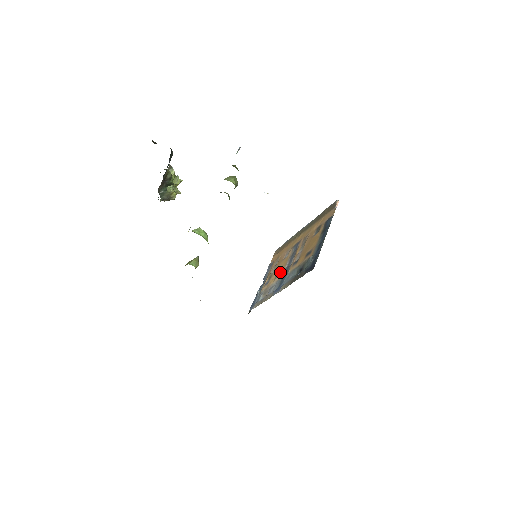
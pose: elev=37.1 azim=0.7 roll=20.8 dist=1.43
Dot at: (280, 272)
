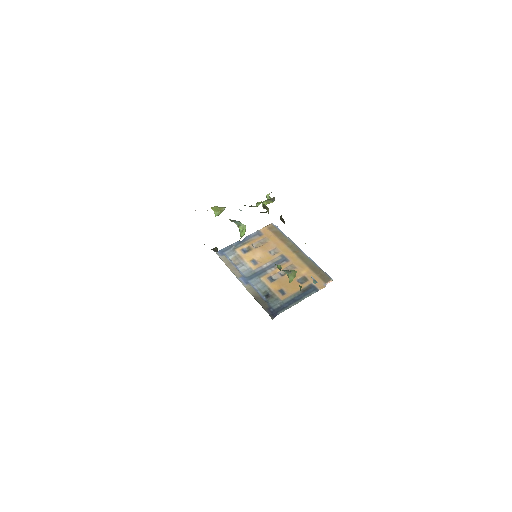
Dot at: (258, 263)
